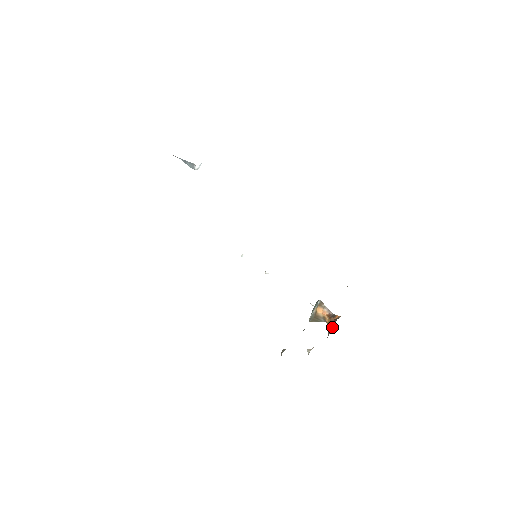
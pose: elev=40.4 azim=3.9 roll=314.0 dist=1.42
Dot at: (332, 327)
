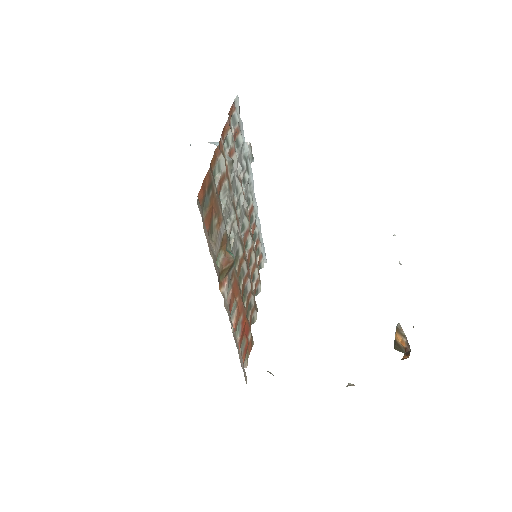
Dot at: occluded
